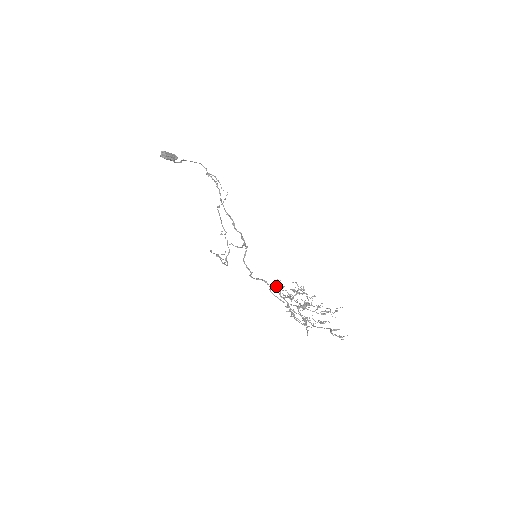
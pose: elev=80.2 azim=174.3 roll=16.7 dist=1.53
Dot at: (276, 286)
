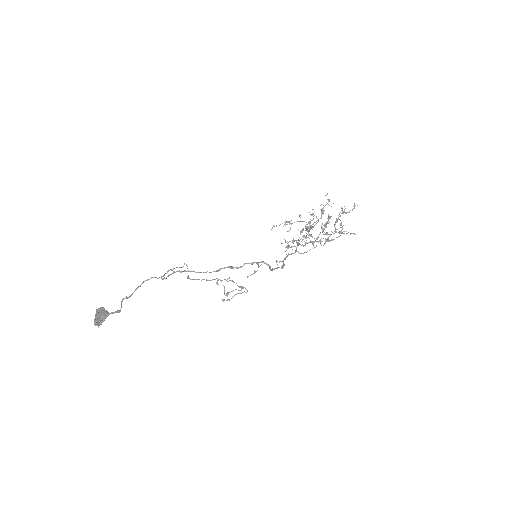
Dot at: (286, 247)
